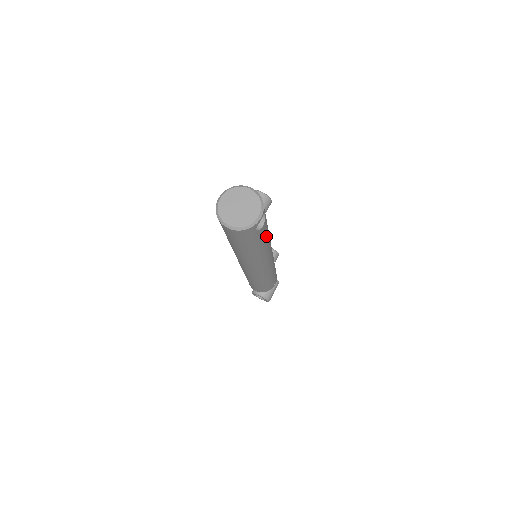
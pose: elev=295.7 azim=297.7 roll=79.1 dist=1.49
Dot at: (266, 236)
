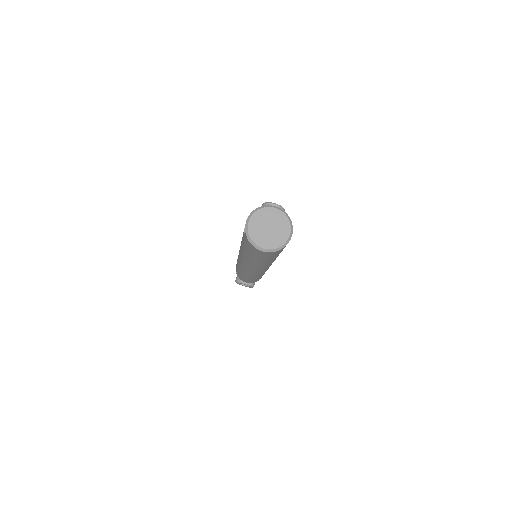
Dot at: occluded
